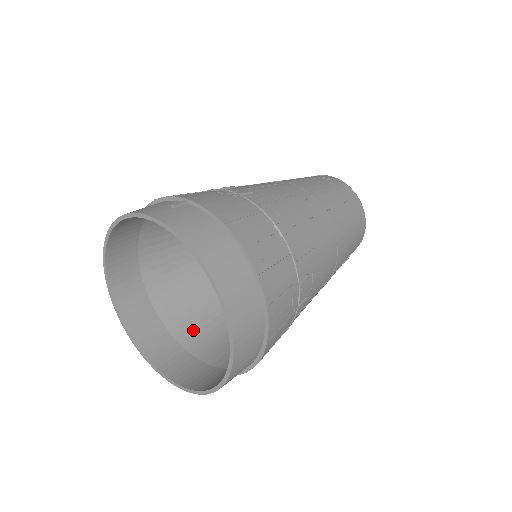
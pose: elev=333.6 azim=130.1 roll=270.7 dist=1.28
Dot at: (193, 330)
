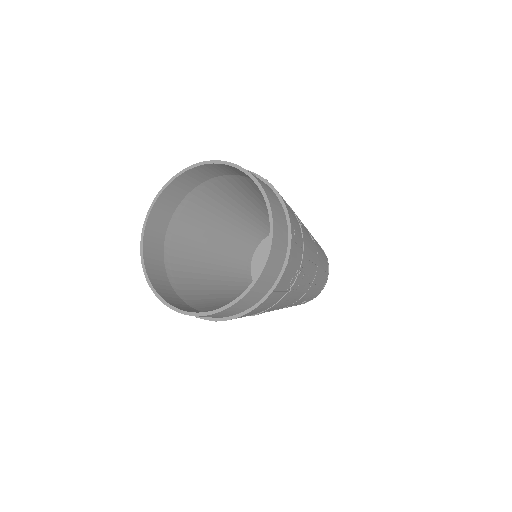
Dot at: (185, 287)
